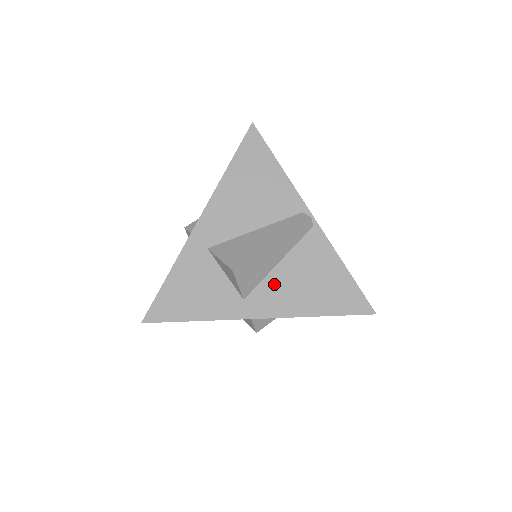
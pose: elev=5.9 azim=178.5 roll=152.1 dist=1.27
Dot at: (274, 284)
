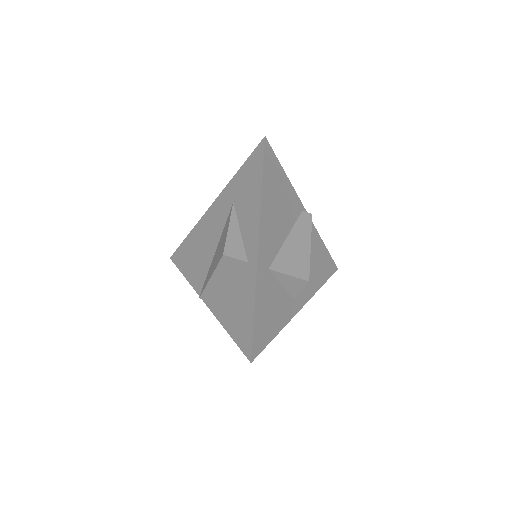
Dot at: occluded
